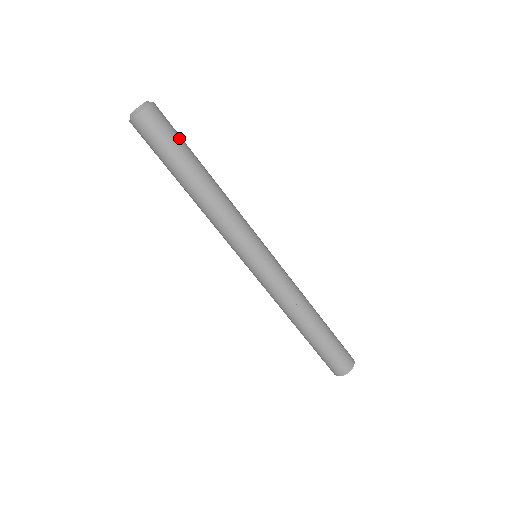
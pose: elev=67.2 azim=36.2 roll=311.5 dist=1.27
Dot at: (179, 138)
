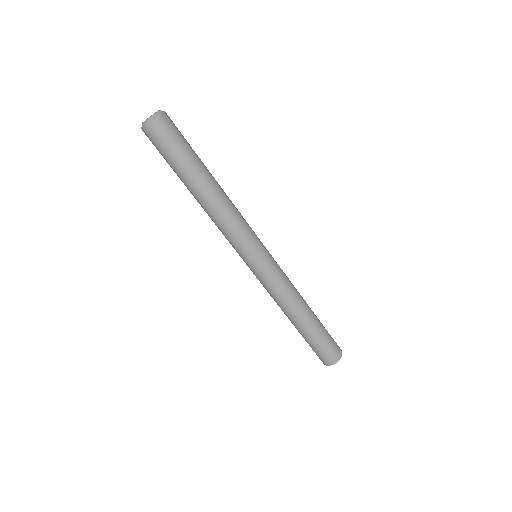
Dot at: (179, 154)
